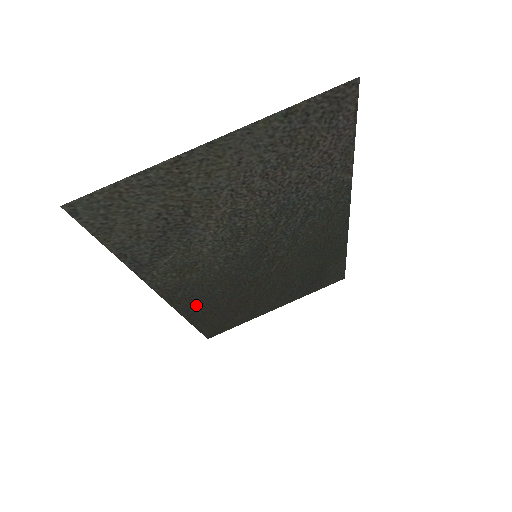
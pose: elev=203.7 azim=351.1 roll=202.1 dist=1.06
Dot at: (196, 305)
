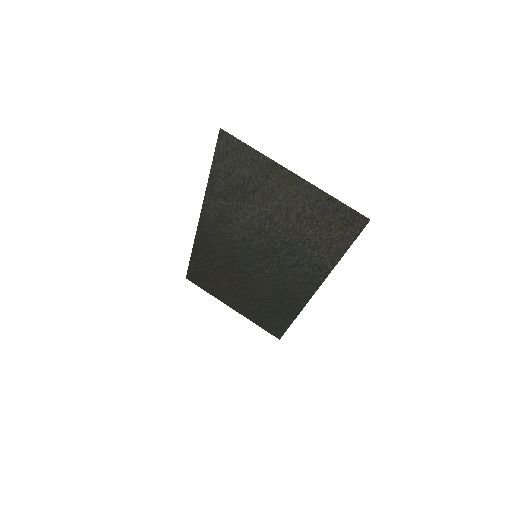
Dot at: (205, 247)
